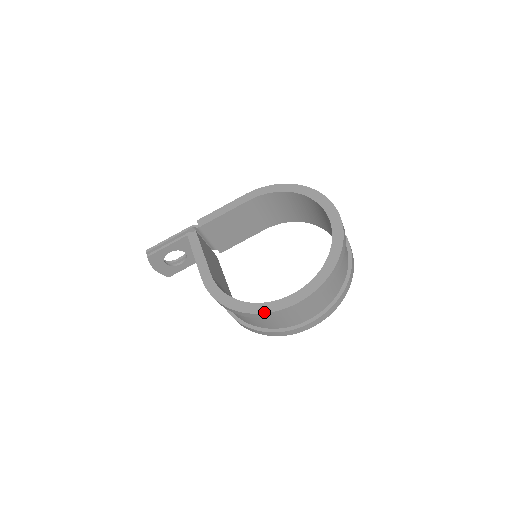
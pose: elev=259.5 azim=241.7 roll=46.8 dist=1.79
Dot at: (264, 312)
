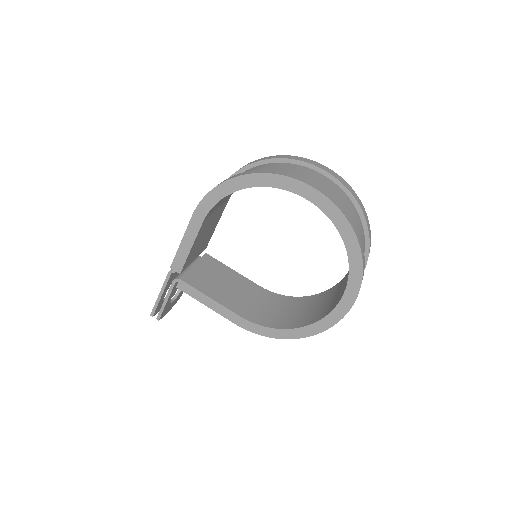
Dot at: (323, 331)
